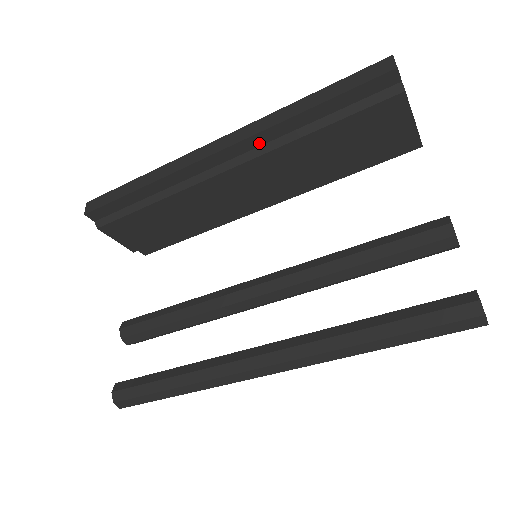
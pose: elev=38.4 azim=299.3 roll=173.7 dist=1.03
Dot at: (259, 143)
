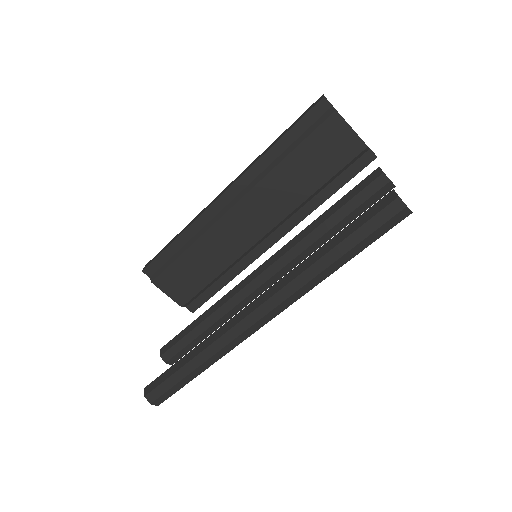
Dot at: (251, 179)
